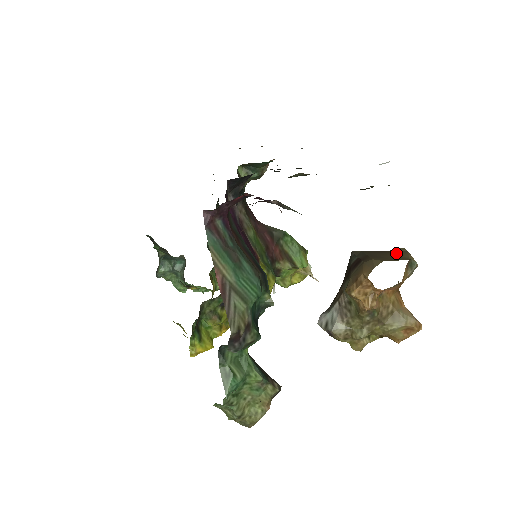
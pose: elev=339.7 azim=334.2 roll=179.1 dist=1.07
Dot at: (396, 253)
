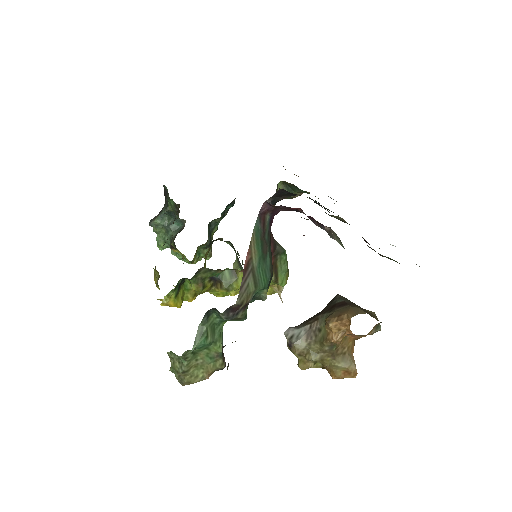
Dot at: (369, 313)
